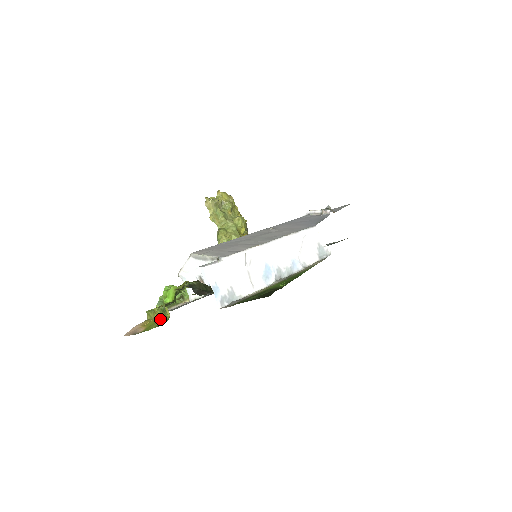
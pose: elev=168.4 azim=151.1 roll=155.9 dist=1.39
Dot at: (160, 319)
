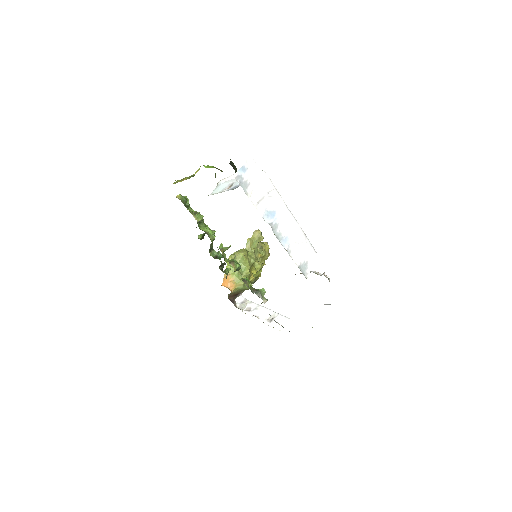
Dot at: occluded
